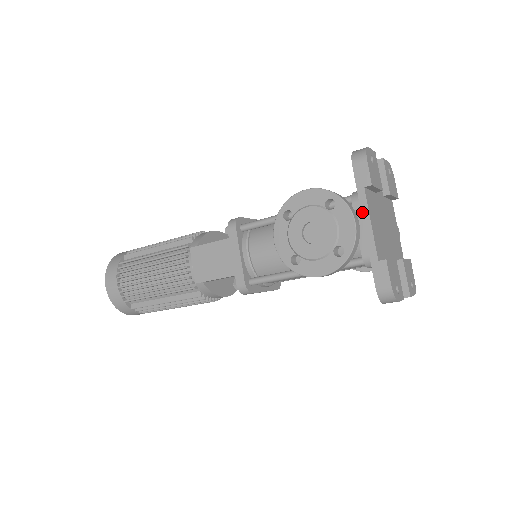
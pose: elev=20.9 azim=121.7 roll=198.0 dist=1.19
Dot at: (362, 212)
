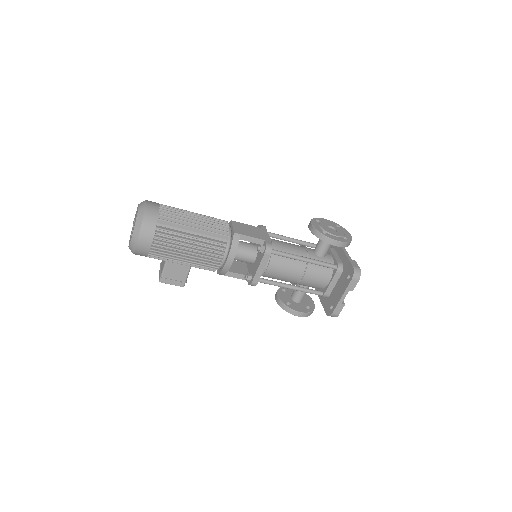
Dot at: occluded
